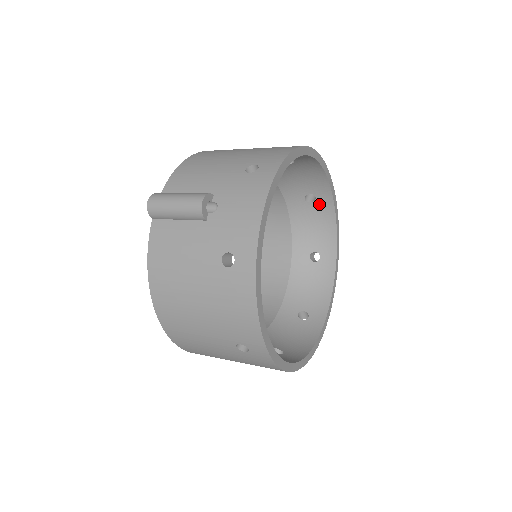
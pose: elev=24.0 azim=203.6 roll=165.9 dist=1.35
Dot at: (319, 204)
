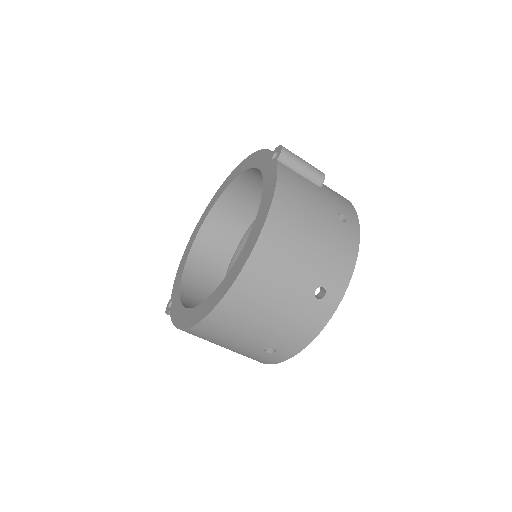
Dot at: occluded
